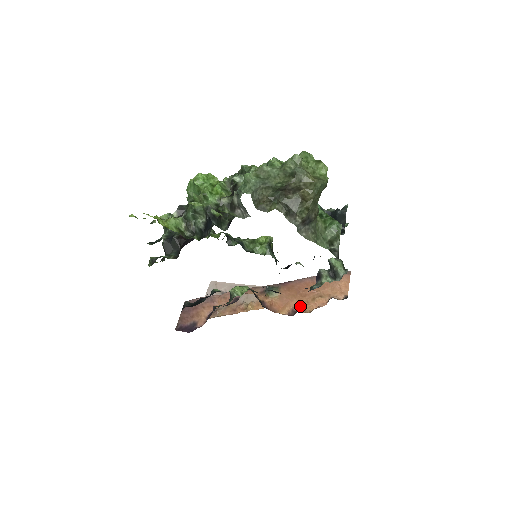
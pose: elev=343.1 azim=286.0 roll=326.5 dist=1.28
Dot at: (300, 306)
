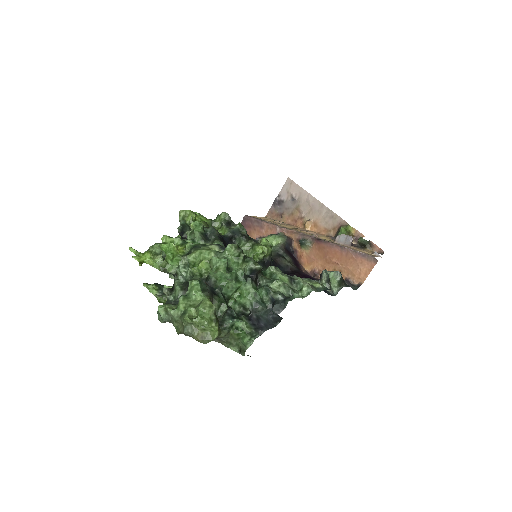
Dot at: (322, 270)
